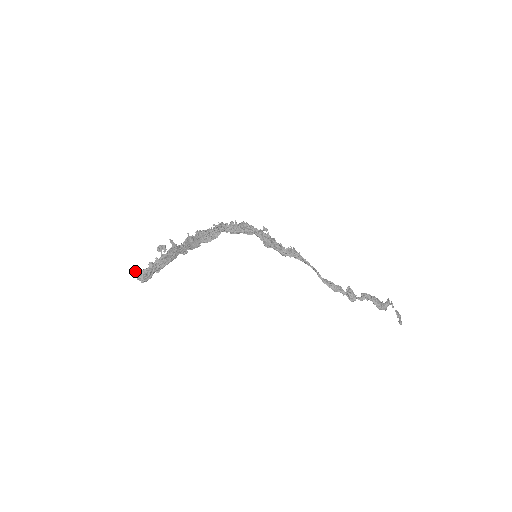
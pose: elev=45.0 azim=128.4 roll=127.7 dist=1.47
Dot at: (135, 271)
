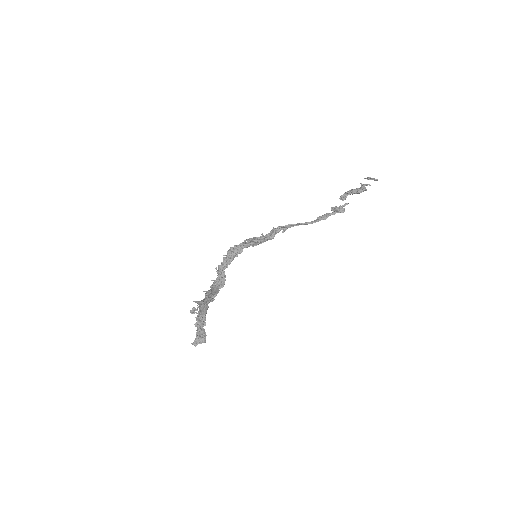
Dot at: (193, 342)
